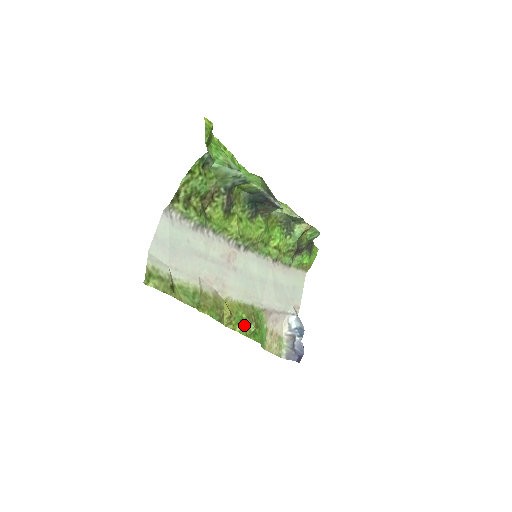
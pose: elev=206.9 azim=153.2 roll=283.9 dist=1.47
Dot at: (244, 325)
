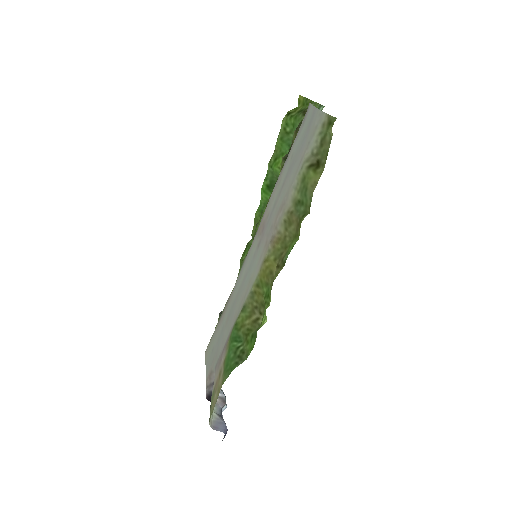
Dot at: (265, 307)
